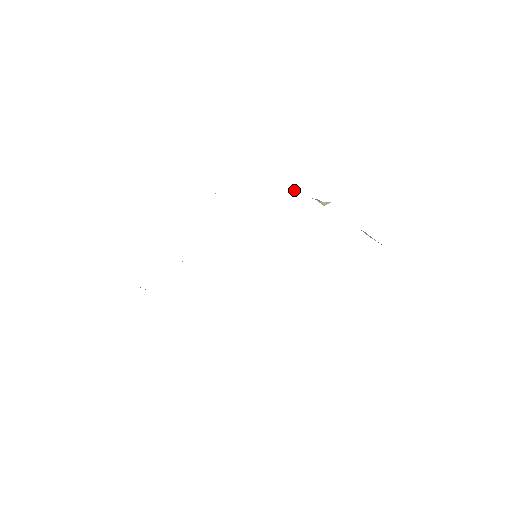
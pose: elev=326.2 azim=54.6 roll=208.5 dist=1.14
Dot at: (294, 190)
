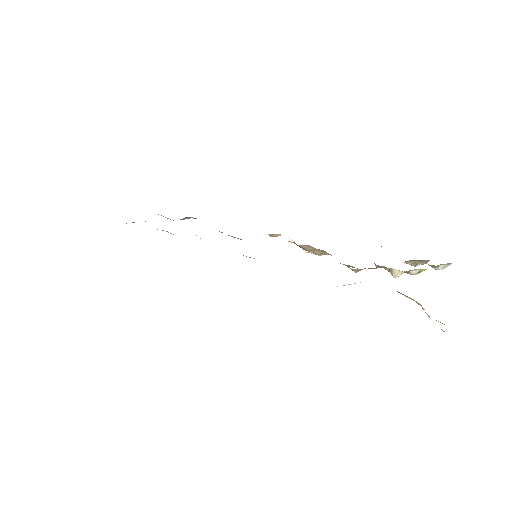
Dot at: (374, 263)
